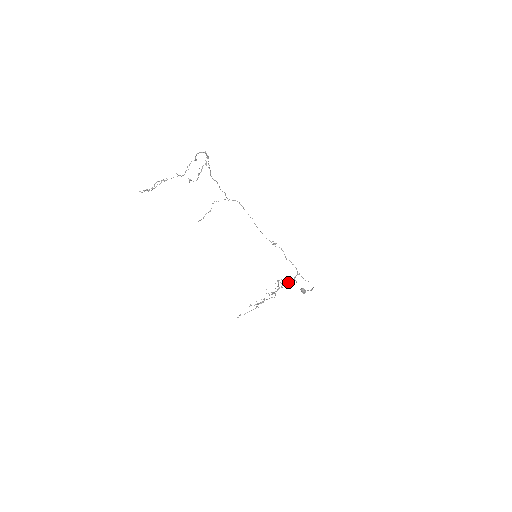
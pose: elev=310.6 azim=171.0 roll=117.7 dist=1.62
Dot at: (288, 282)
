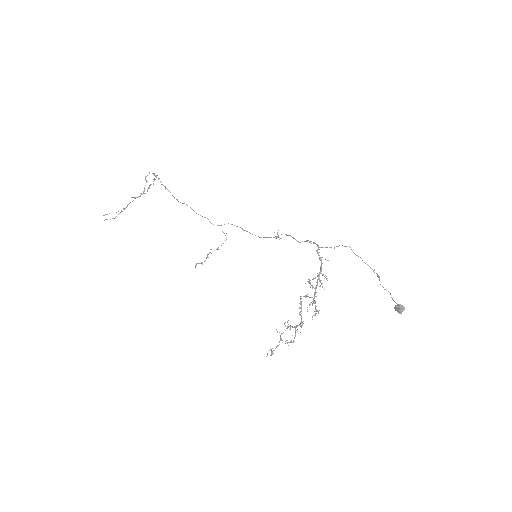
Dot at: (320, 271)
